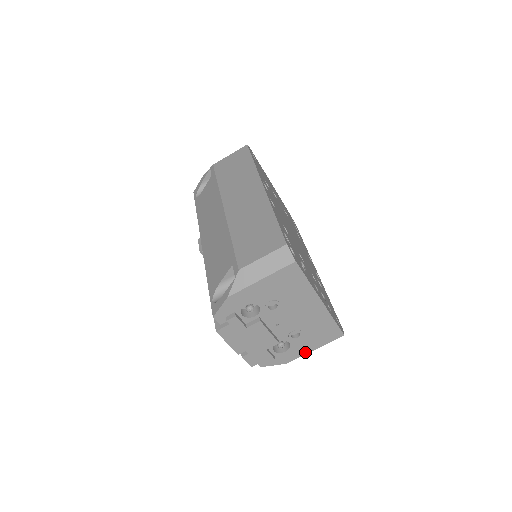
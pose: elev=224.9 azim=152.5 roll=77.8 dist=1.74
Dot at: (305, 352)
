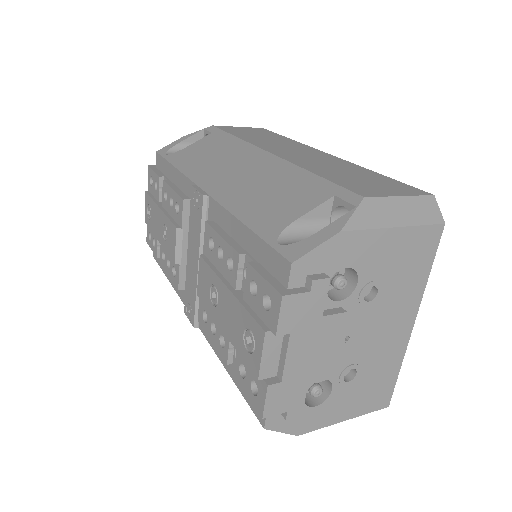
Dot at: (333, 420)
